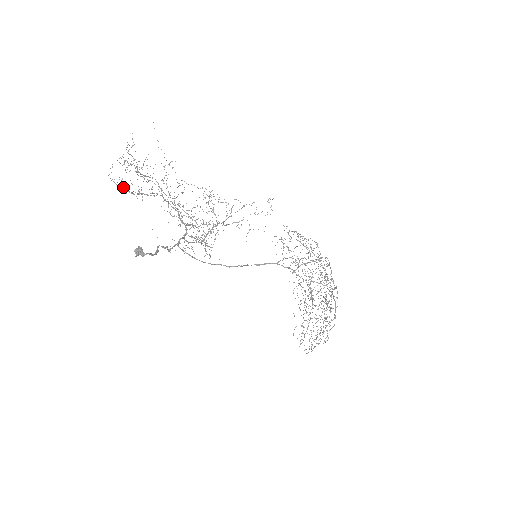
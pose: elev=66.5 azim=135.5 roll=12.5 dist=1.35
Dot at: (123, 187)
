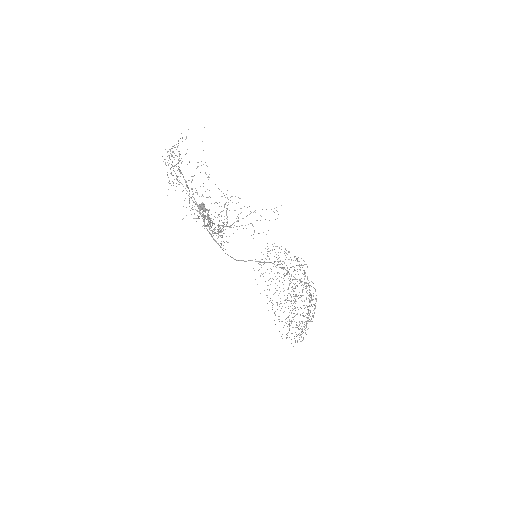
Dot at: occluded
